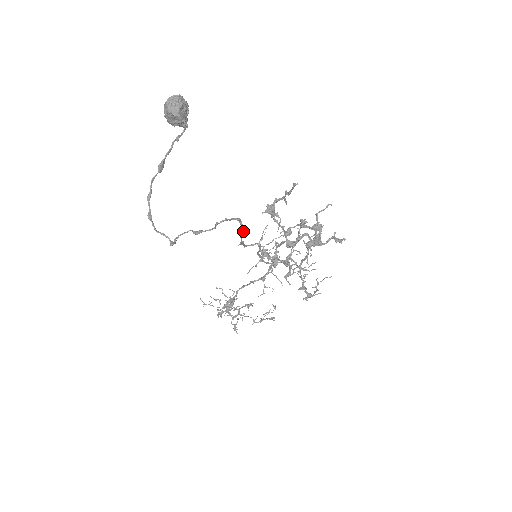
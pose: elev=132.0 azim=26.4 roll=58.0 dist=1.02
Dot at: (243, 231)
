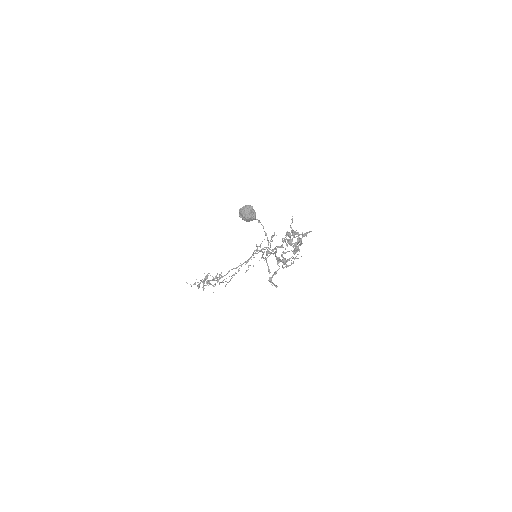
Dot at: occluded
